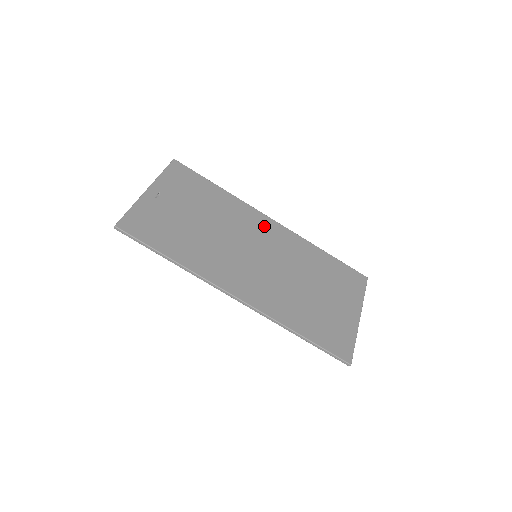
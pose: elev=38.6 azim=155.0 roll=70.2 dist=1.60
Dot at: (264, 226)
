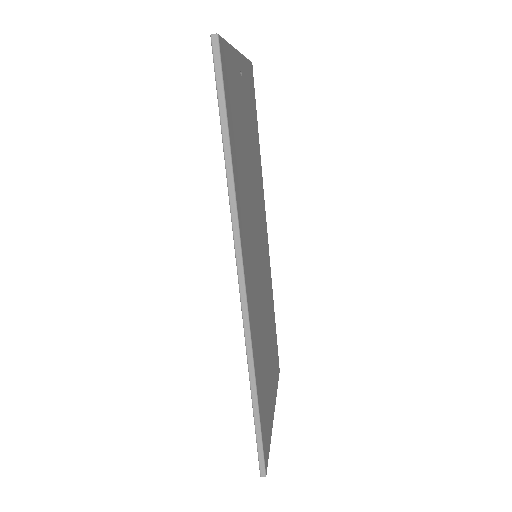
Dot at: (265, 231)
